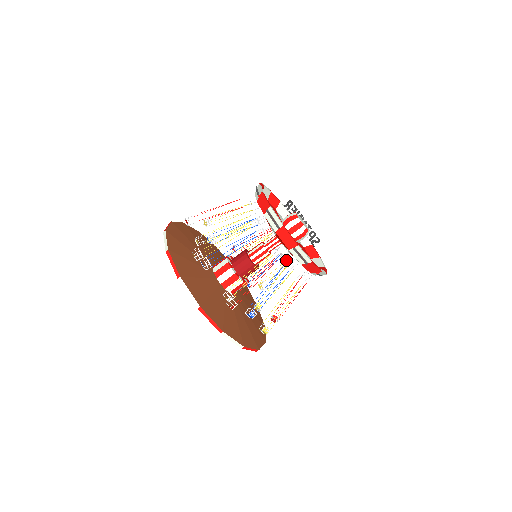
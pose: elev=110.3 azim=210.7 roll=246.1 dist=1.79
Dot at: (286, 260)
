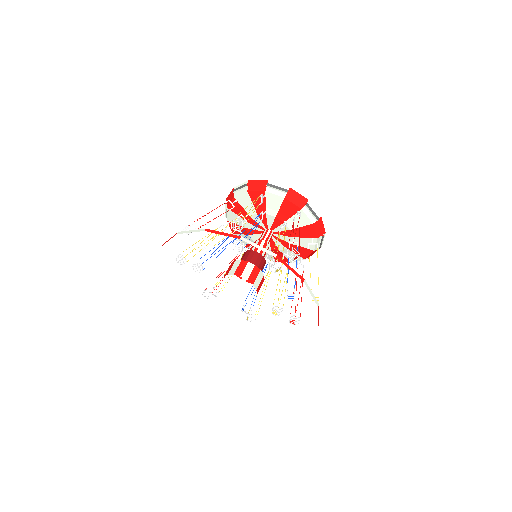
Dot at: occluded
